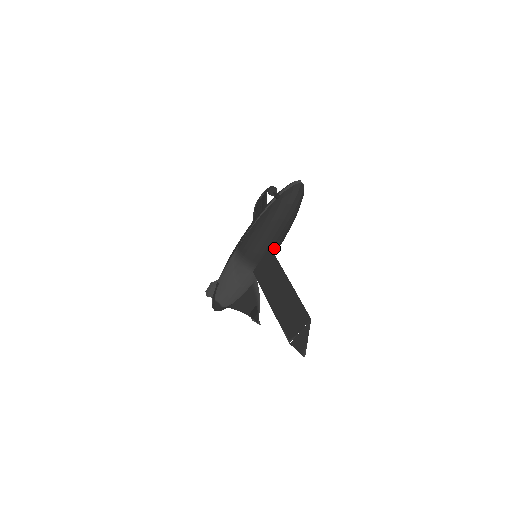
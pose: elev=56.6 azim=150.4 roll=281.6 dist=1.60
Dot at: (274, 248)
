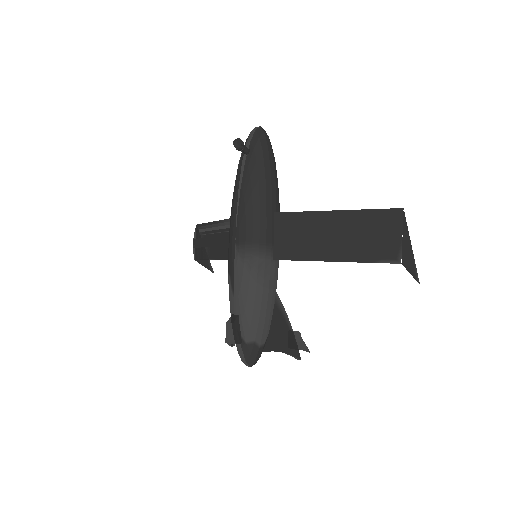
Dot at: occluded
